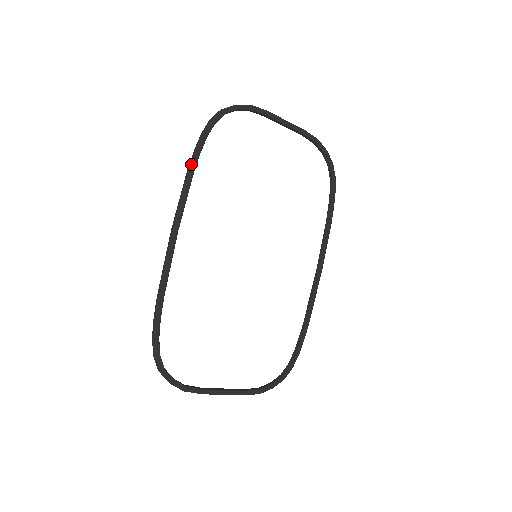
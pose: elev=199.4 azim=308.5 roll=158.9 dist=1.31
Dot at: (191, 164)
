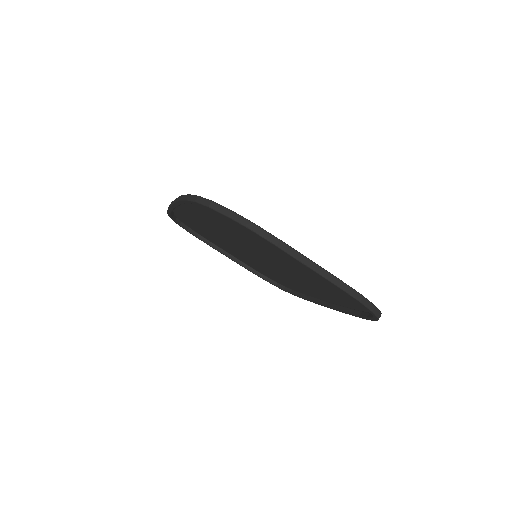
Dot at: occluded
